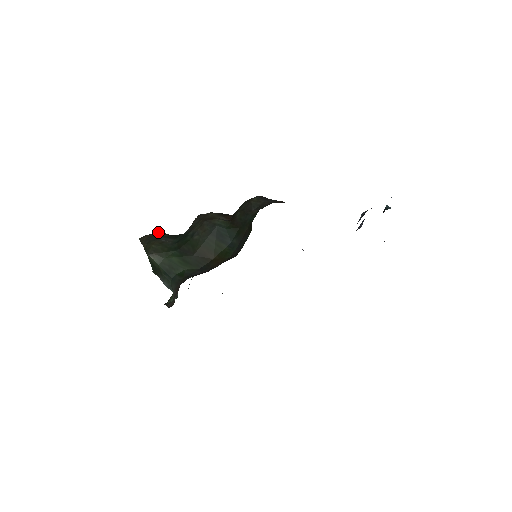
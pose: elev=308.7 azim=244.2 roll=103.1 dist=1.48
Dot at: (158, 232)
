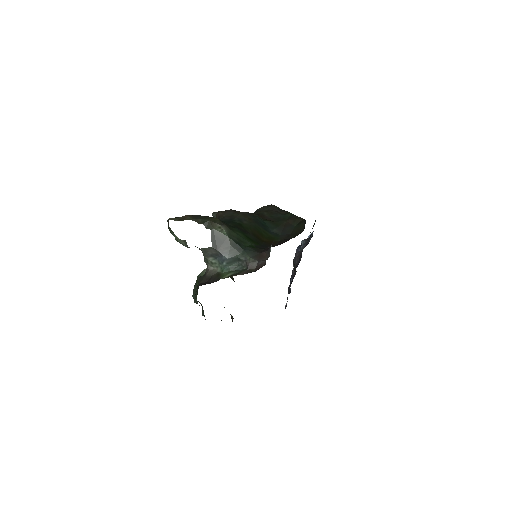
Dot at: occluded
